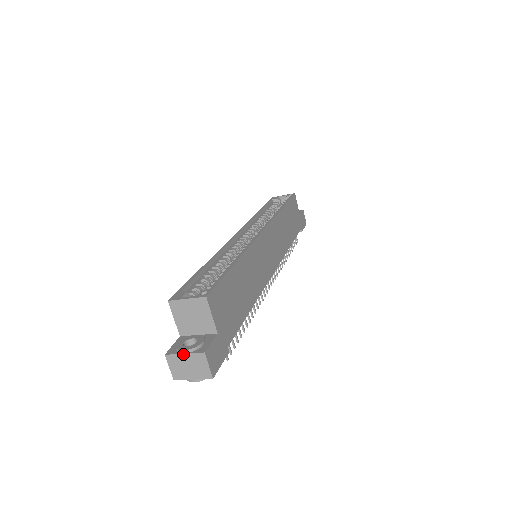
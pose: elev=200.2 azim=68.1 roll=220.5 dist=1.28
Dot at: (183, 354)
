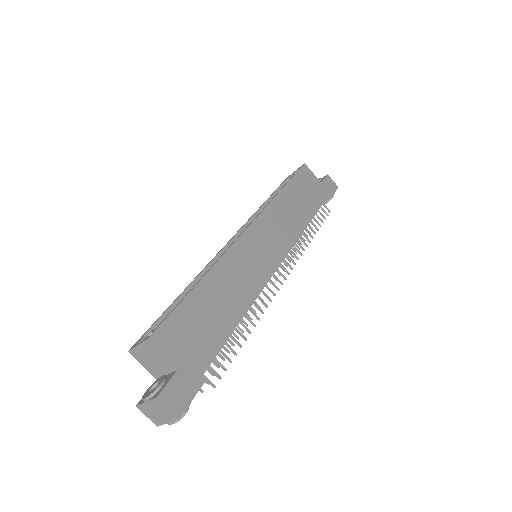
Dot at: (145, 402)
